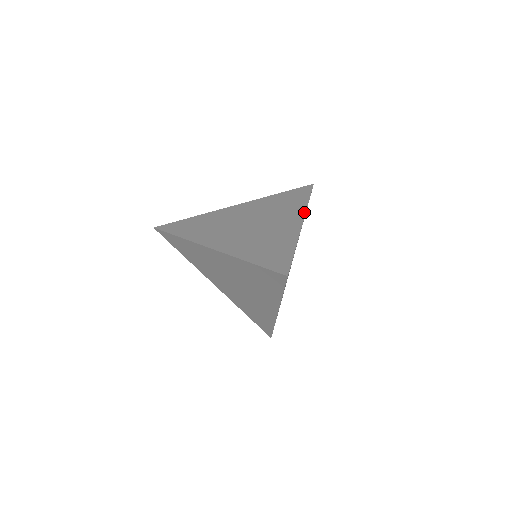
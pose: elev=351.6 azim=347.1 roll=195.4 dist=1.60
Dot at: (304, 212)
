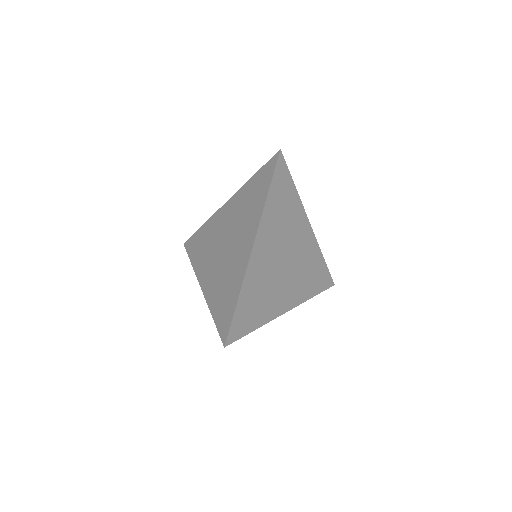
Dot at: (258, 224)
